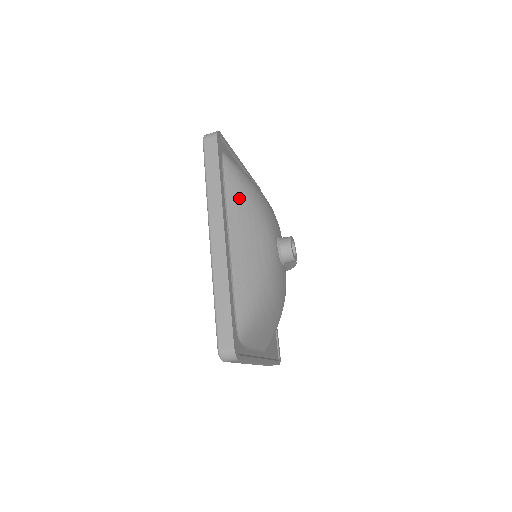
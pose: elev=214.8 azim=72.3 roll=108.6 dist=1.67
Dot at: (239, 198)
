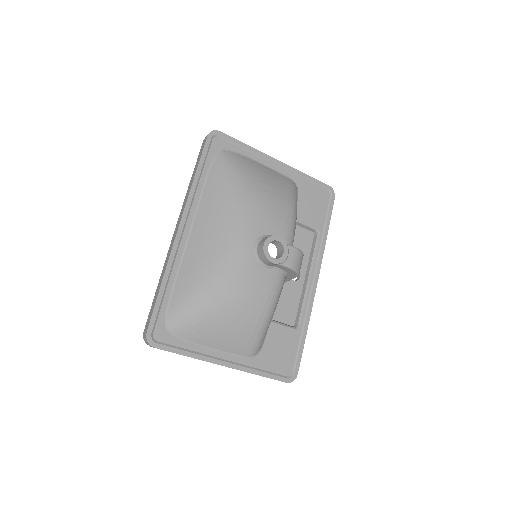
Dot at: (216, 194)
